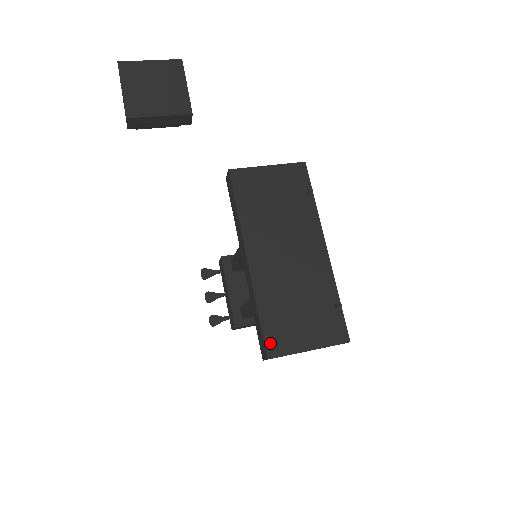
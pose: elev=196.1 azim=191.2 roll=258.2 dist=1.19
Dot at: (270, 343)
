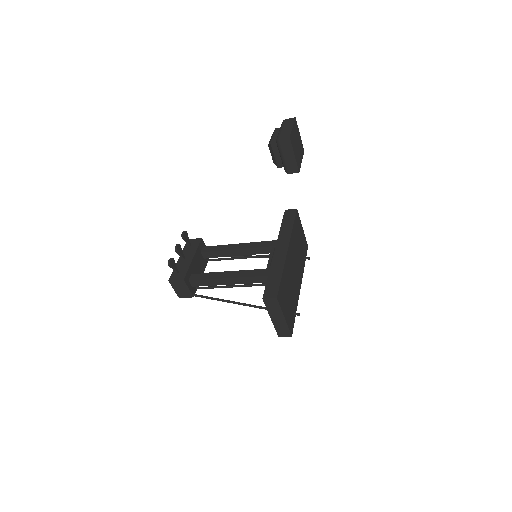
Dot at: (280, 293)
